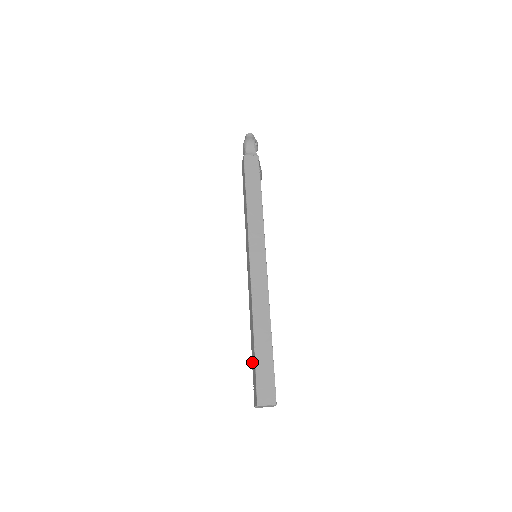
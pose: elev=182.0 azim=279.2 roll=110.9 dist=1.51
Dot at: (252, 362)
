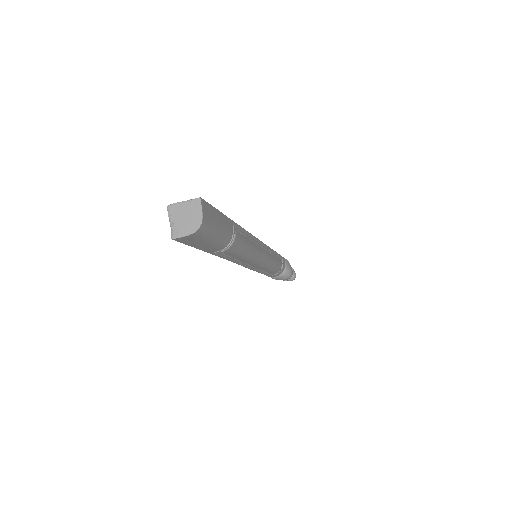
Dot at: occluded
